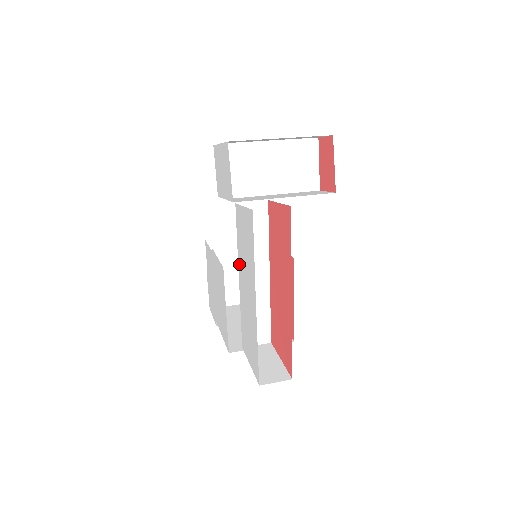
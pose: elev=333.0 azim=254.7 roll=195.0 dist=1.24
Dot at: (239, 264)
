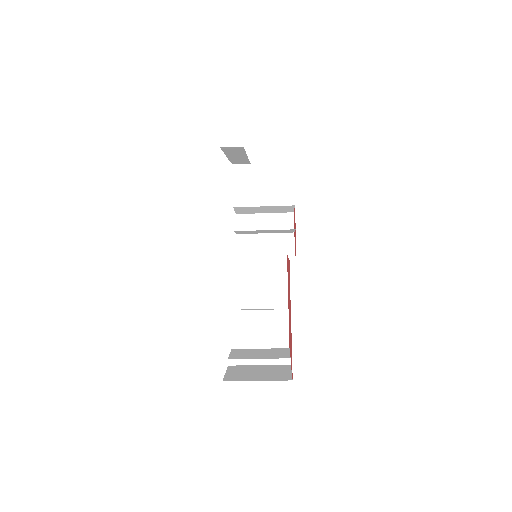
Dot at: occluded
